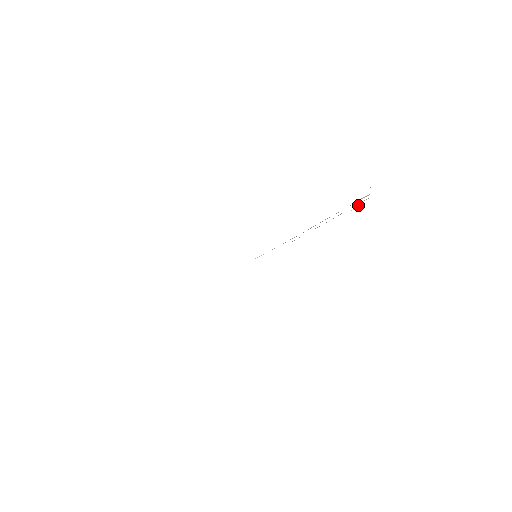
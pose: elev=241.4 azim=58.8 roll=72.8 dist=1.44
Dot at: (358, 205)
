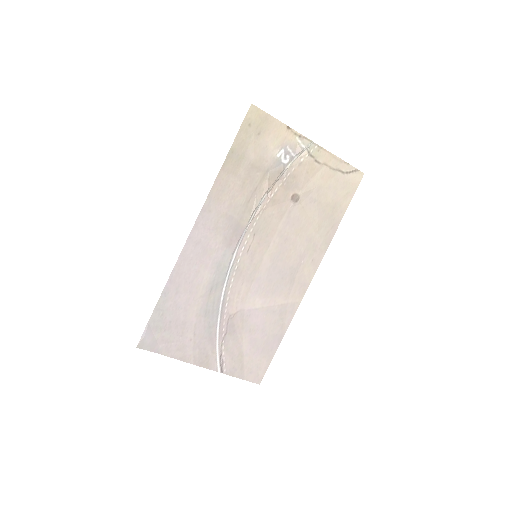
Dot at: (282, 150)
